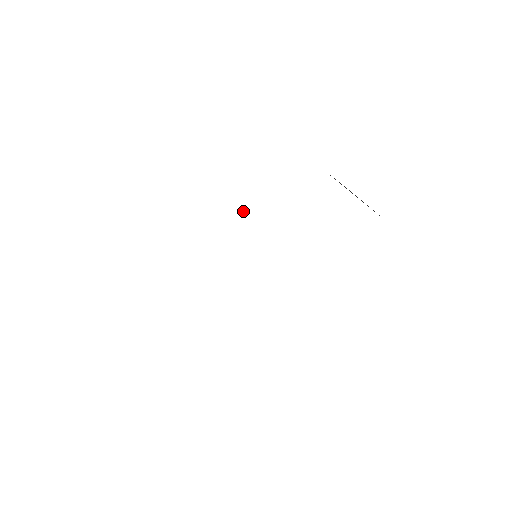
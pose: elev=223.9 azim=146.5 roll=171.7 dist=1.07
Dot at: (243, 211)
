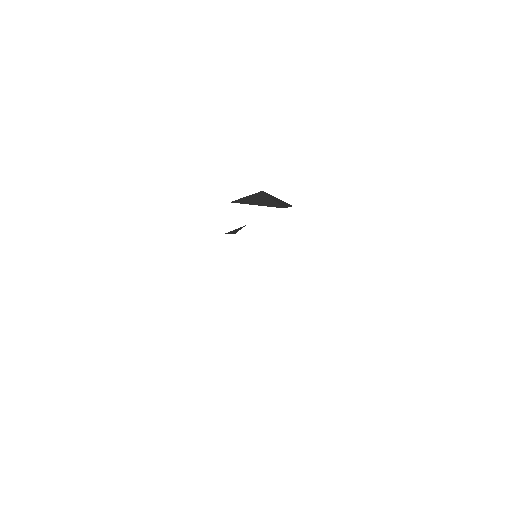
Dot at: (233, 233)
